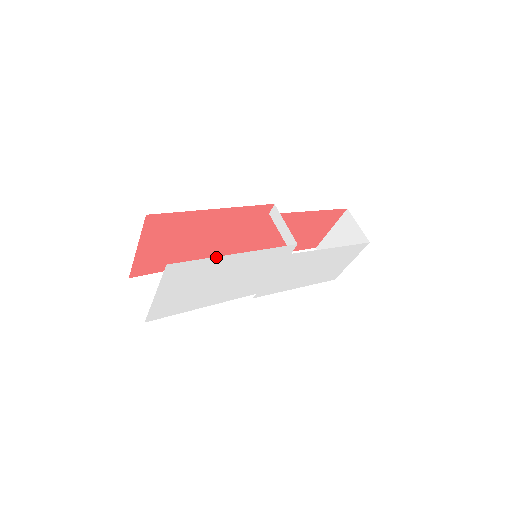
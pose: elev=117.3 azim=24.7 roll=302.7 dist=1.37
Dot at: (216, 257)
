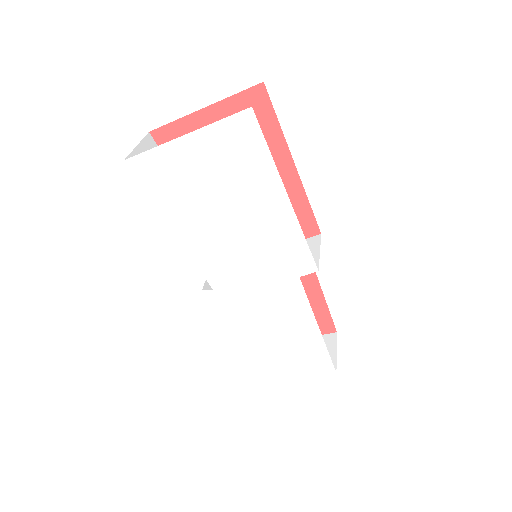
Dot at: (277, 171)
